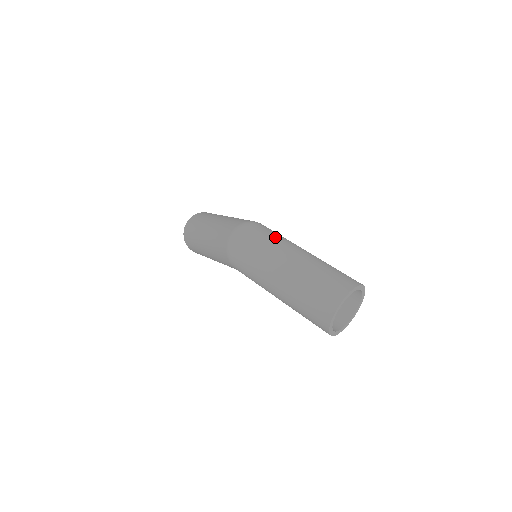
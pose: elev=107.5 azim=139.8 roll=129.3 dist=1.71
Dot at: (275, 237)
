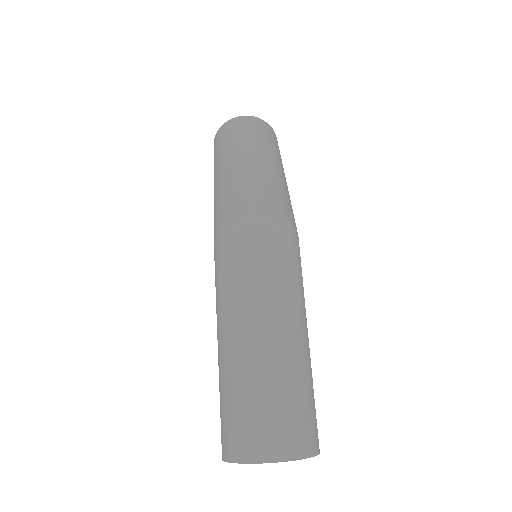
Dot at: (289, 277)
